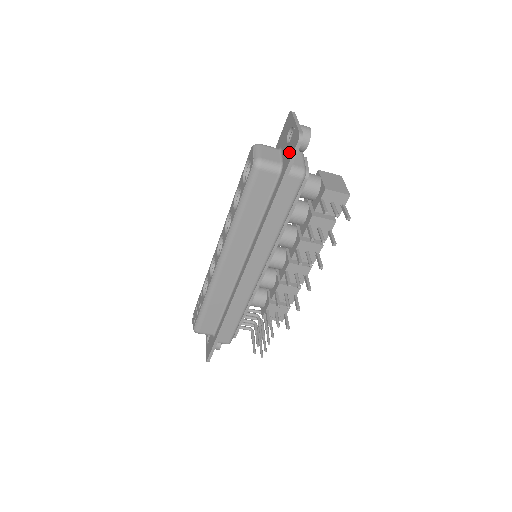
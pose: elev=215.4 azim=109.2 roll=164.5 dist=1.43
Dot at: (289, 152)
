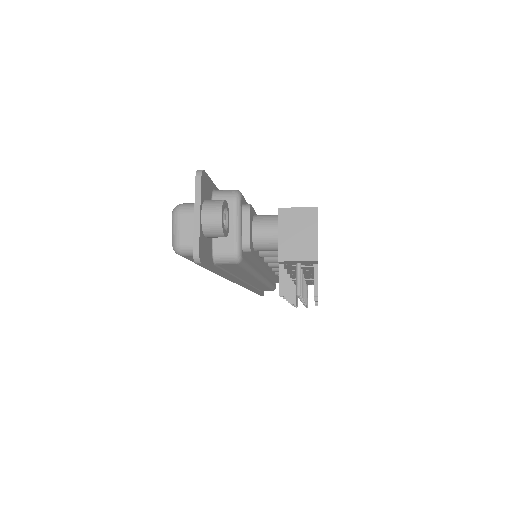
Dot at: occluded
